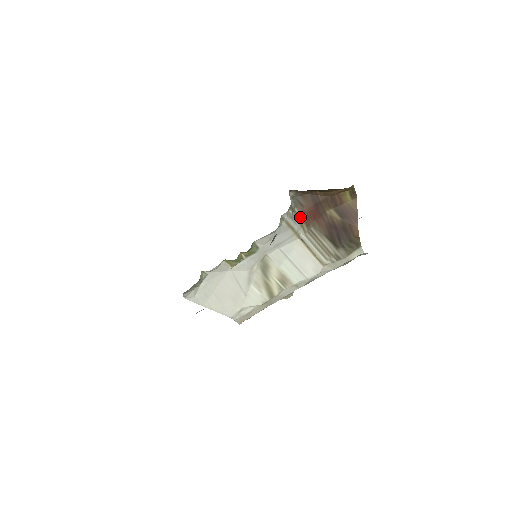
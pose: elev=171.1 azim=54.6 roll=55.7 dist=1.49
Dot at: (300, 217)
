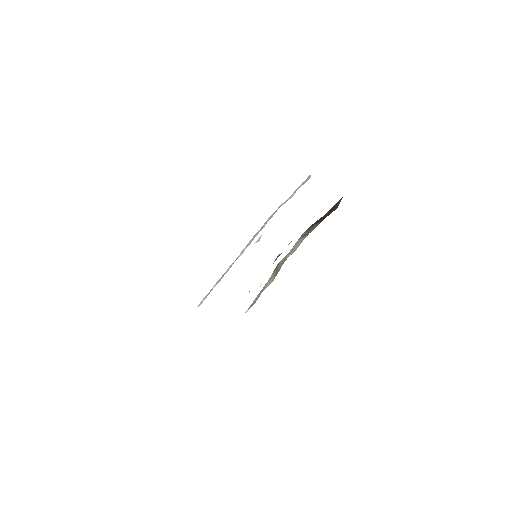
Dot at: occluded
